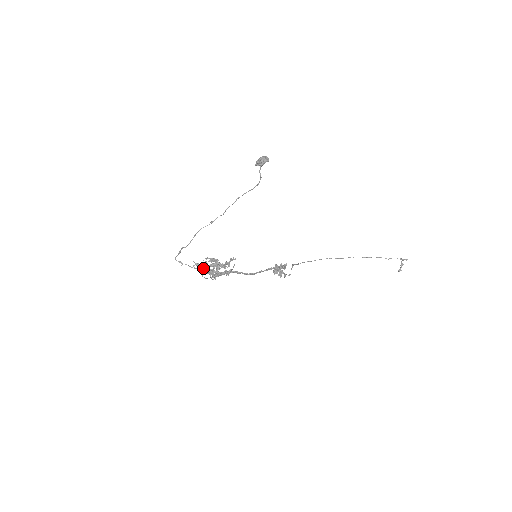
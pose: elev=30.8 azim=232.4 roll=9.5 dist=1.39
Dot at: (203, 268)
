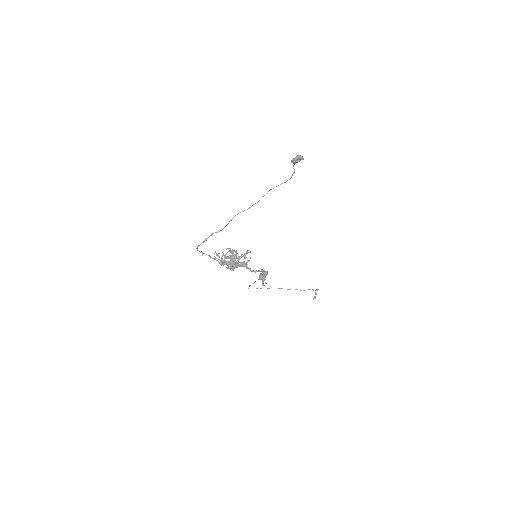
Dot at: (222, 259)
